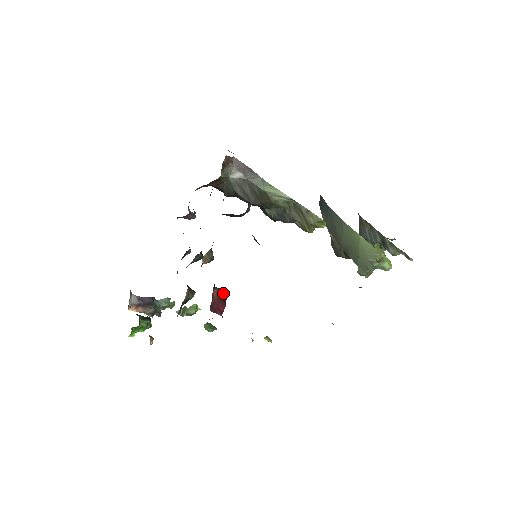
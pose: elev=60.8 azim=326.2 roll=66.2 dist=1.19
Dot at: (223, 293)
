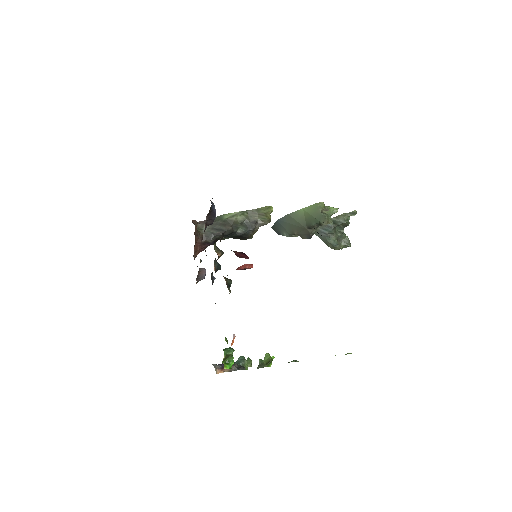
Dot at: (240, 252)
